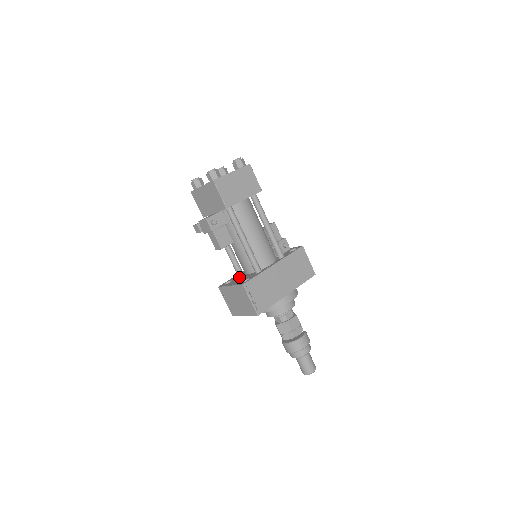
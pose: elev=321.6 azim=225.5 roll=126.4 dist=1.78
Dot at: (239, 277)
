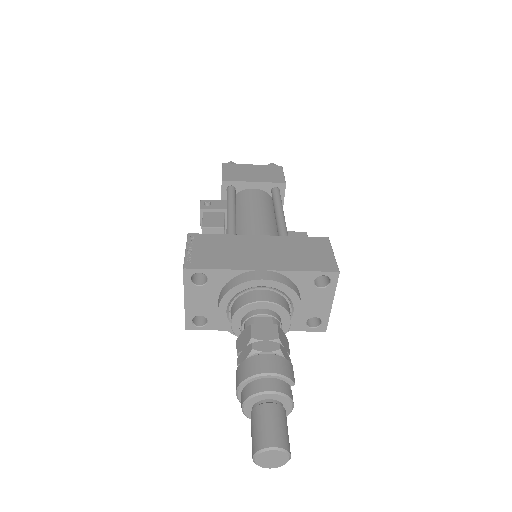
Dot at: occluded
